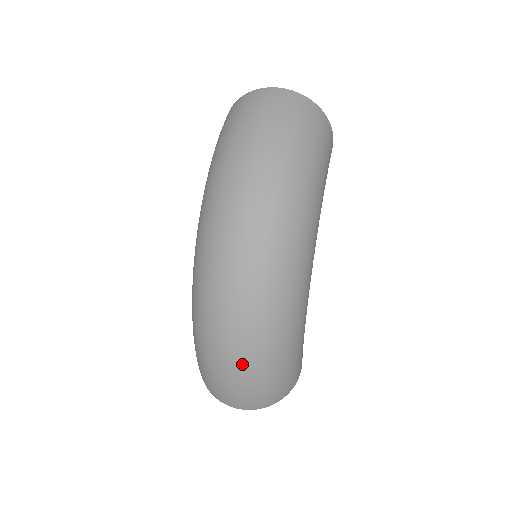
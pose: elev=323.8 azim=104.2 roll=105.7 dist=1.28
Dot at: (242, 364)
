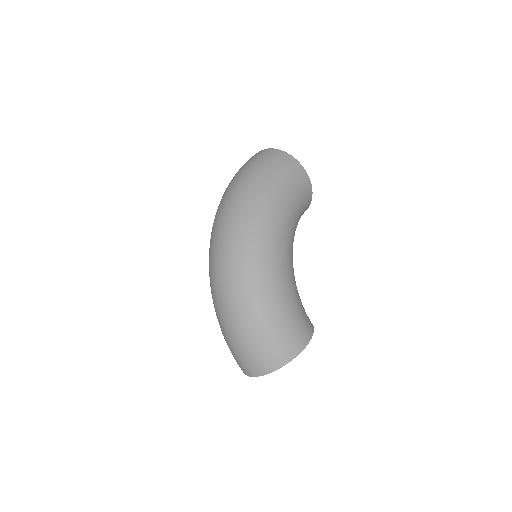
Dot at: (231, 321)
